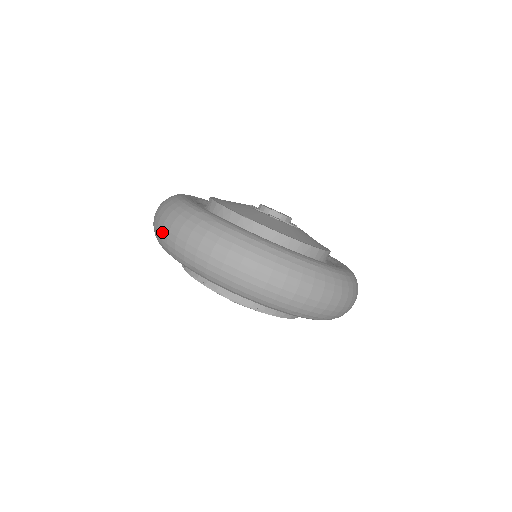
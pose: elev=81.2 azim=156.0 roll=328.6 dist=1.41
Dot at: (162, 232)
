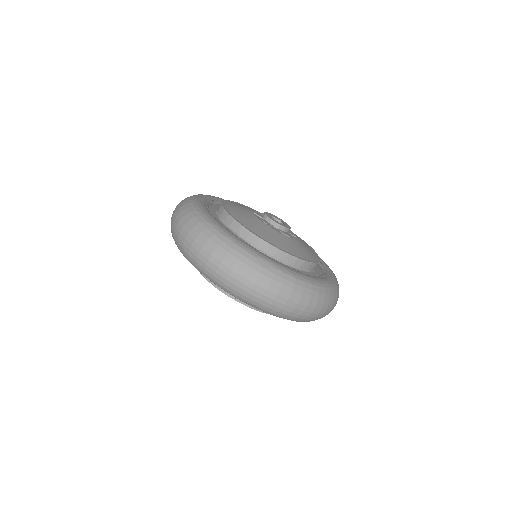
Dot at: (217, 272)
